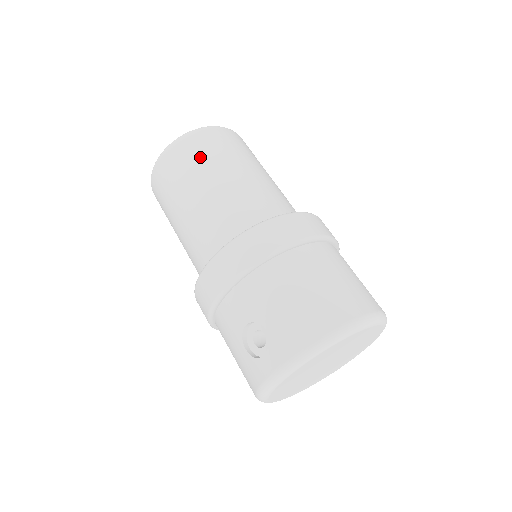
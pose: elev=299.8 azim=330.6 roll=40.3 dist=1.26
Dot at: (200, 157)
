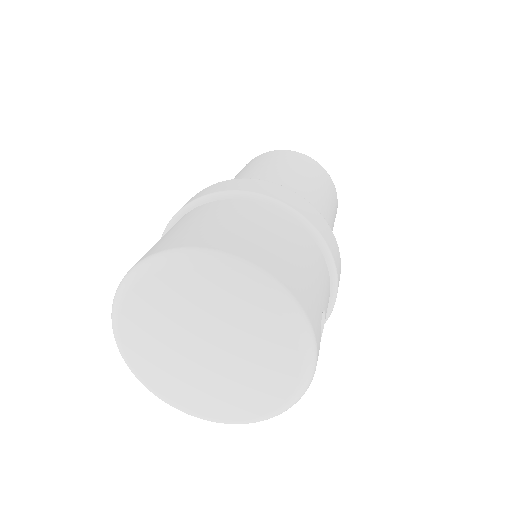
Dot at: occluded
